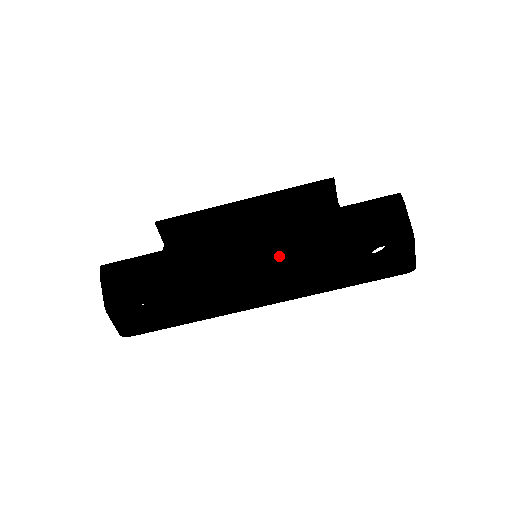
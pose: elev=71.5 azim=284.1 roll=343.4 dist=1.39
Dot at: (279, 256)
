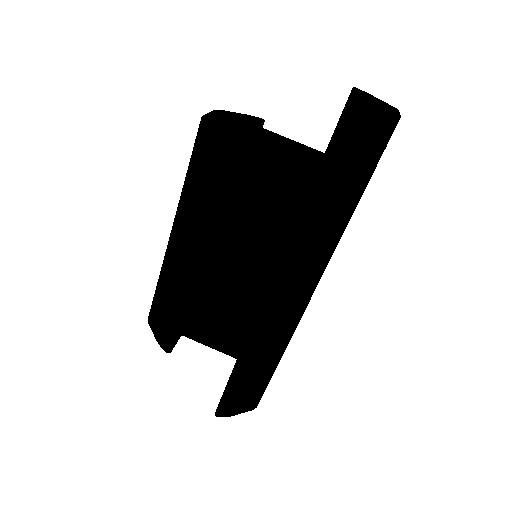
Dot at: (316, 269)
